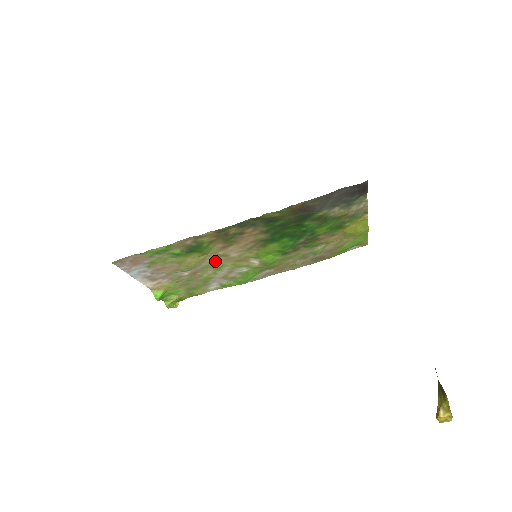
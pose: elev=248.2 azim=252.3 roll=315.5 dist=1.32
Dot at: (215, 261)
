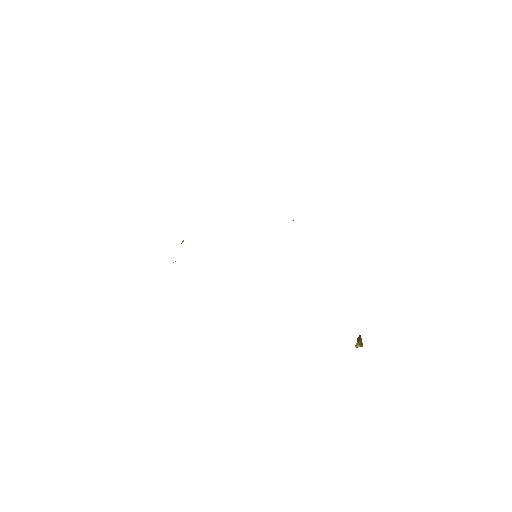
Dot at: occluded
